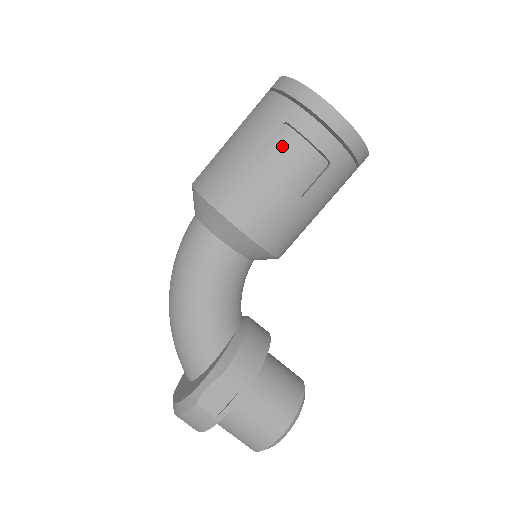
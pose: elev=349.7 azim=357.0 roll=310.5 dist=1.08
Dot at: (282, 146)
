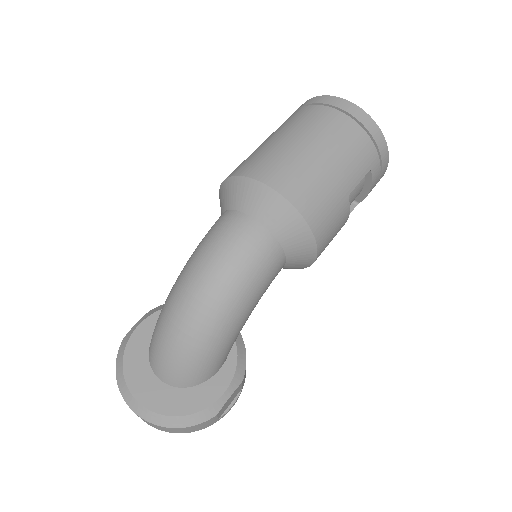
Dot at: (356, 186)
